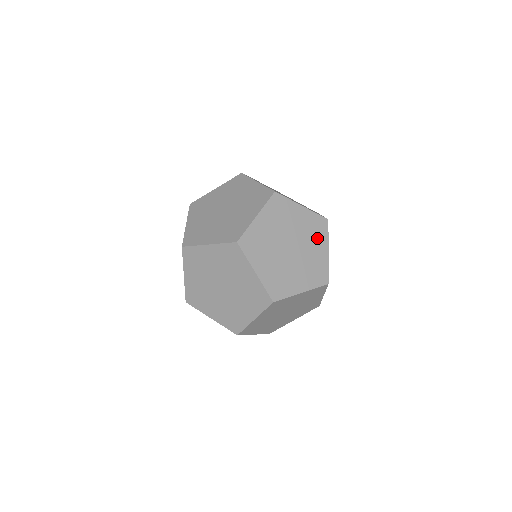
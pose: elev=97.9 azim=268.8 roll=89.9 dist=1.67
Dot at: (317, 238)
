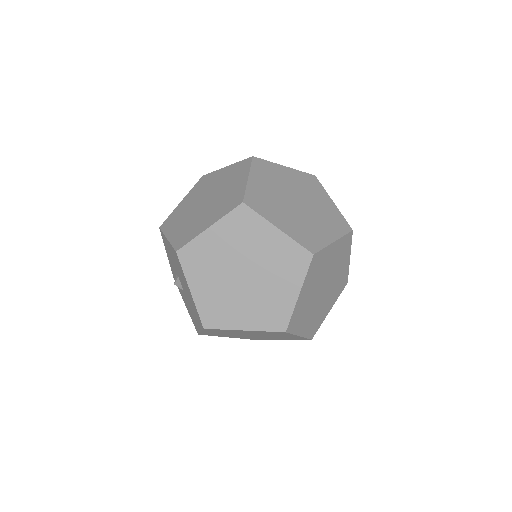
Dot at: (316, 192)
